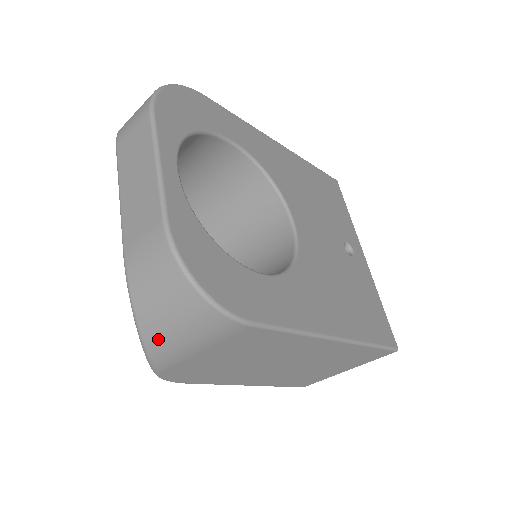
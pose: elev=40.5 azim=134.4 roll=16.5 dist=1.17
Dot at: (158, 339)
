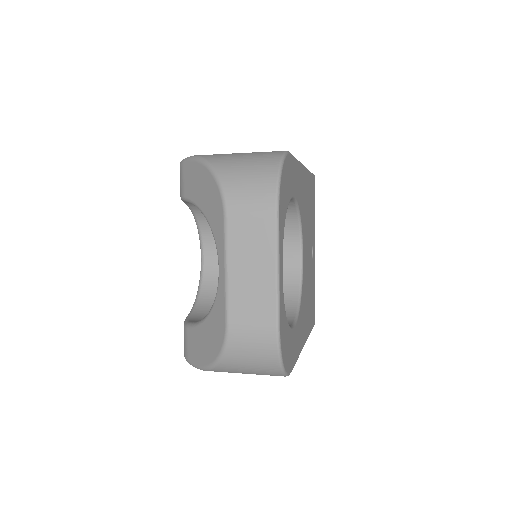
Dot at: (225, 371)
